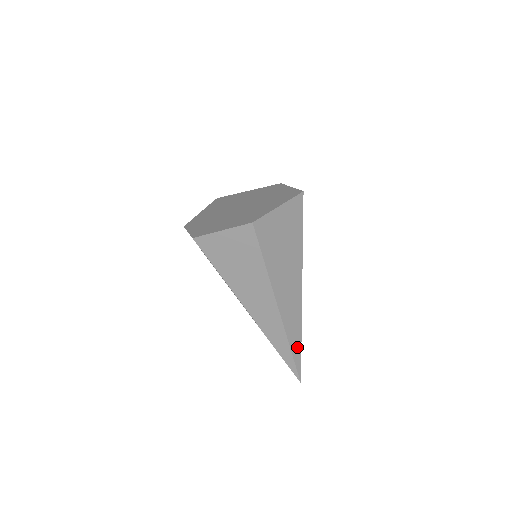
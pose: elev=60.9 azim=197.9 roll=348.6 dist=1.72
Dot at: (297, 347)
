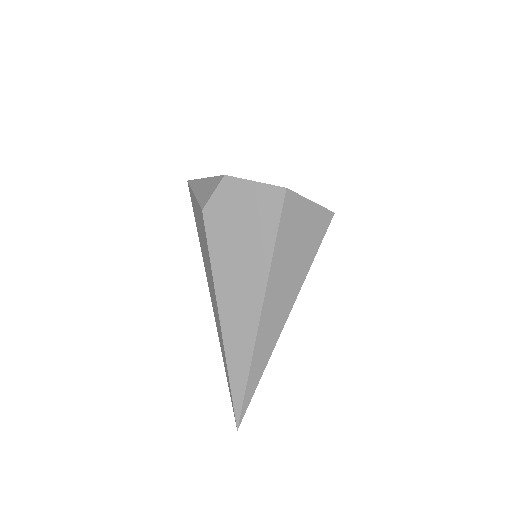
Dot at: occluded
